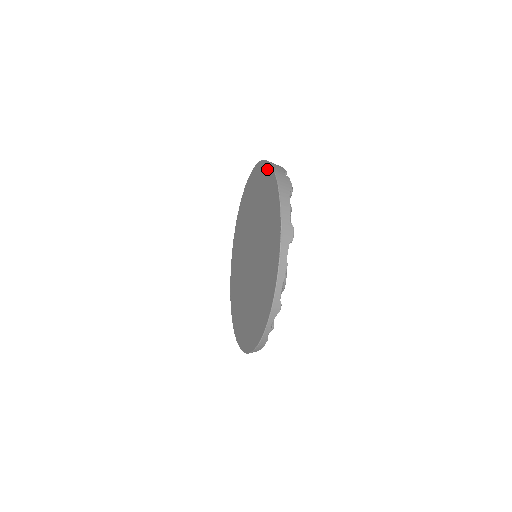
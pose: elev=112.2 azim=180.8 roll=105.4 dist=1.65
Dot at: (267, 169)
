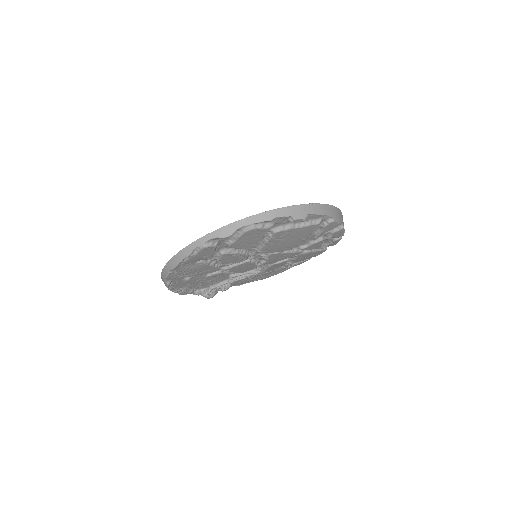
Dot at: occluded
